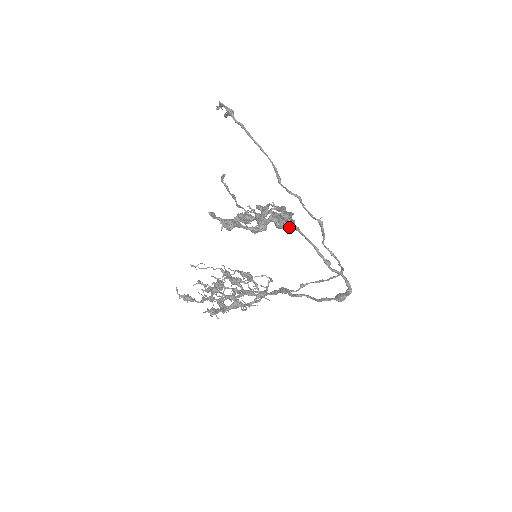
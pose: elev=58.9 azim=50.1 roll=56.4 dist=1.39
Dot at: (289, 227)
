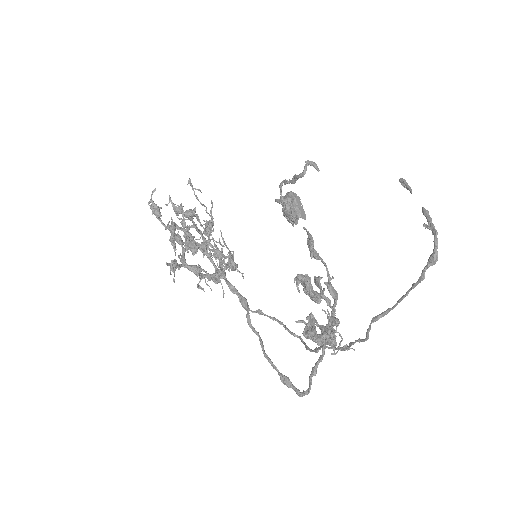
Dot at: (290, 221)
